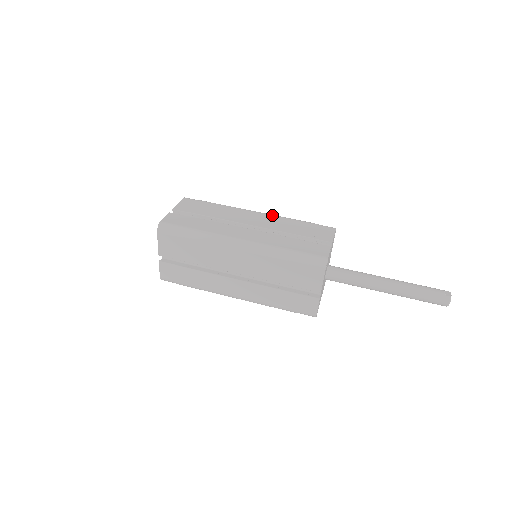
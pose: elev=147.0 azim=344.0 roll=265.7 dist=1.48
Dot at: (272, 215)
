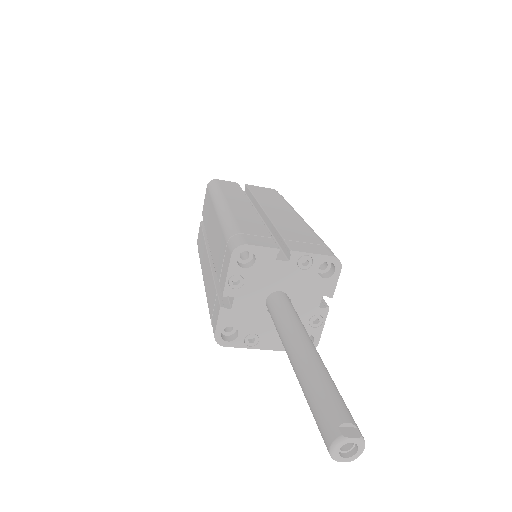
Dot at: (304, 221)
